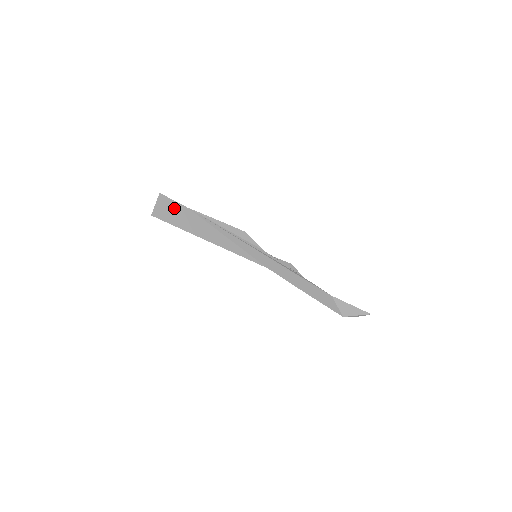
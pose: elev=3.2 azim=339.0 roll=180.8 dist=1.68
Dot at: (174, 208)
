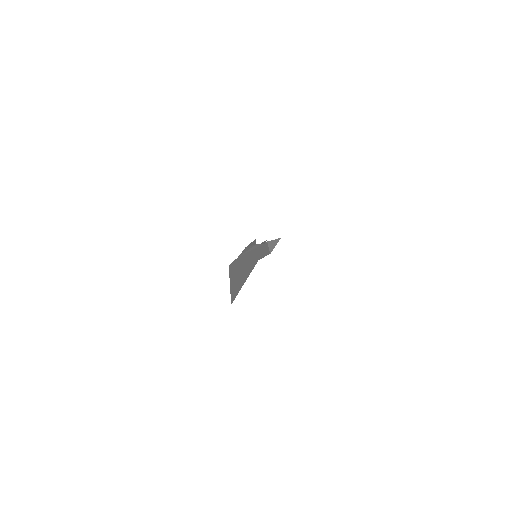
Dot at: (235, 271)
